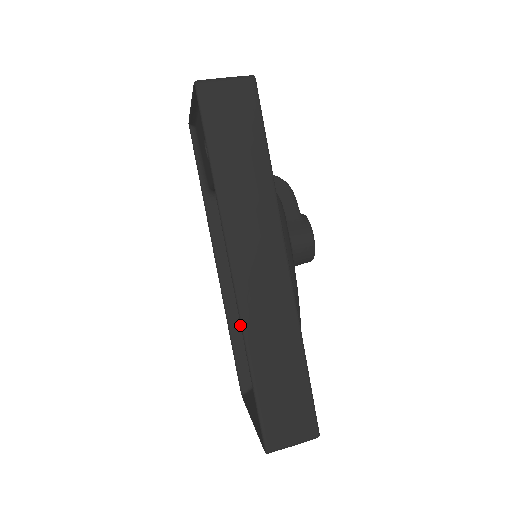
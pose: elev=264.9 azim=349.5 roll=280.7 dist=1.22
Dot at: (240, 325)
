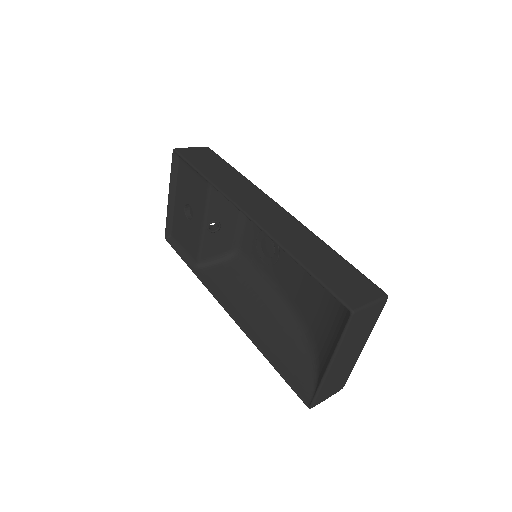
Dot at: (271, 344)
